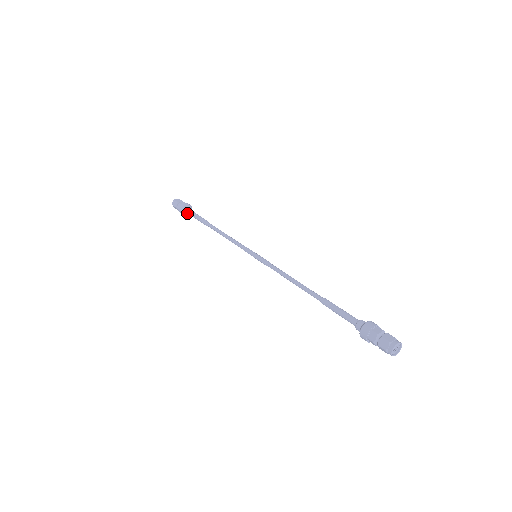
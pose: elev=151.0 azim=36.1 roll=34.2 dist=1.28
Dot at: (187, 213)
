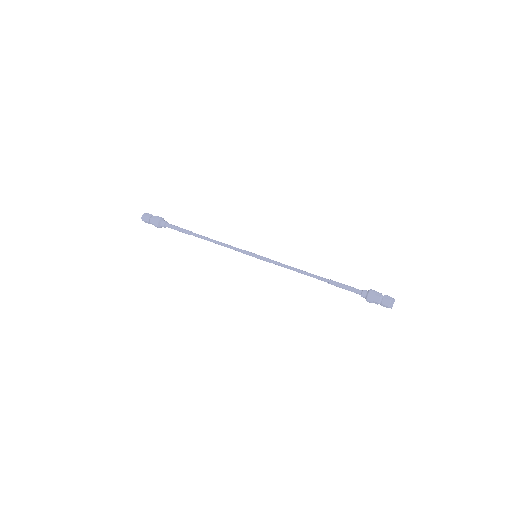
Dot at: (164, 226)
